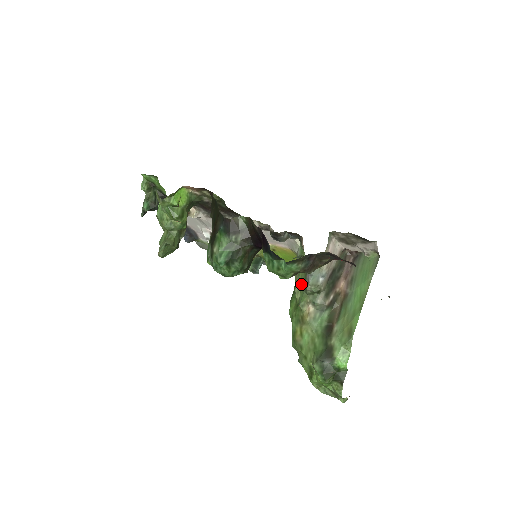
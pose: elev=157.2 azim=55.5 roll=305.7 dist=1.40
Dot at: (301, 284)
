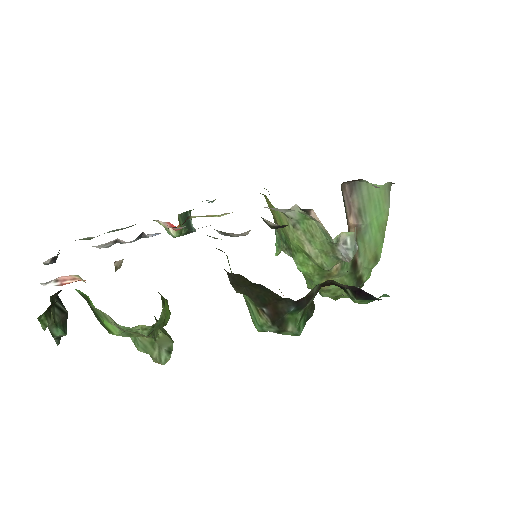
Dot at: (323, 252)
